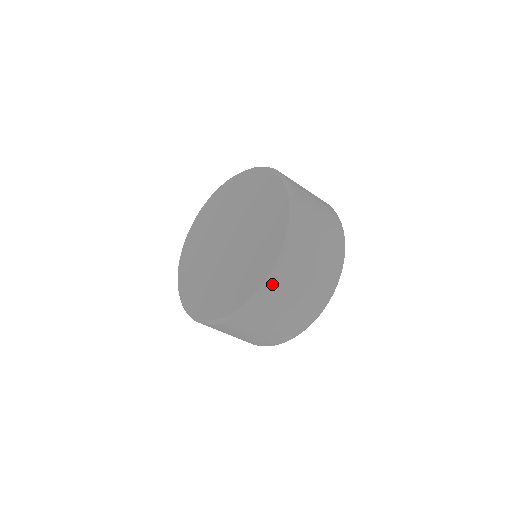
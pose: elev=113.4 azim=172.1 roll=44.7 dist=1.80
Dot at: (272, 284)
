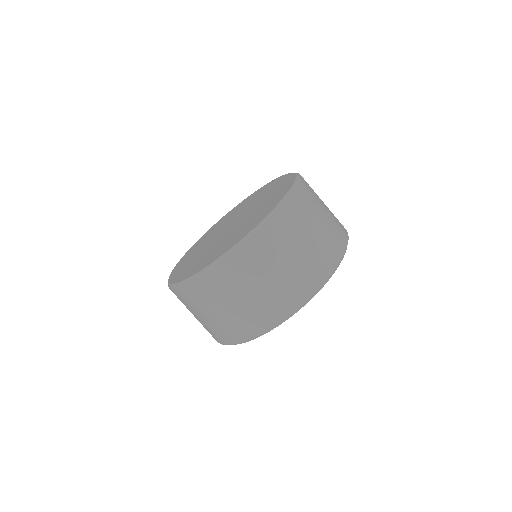
Dot at: (201, 279)
